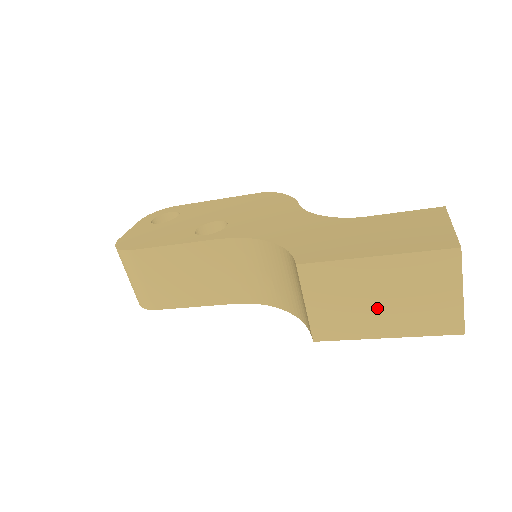
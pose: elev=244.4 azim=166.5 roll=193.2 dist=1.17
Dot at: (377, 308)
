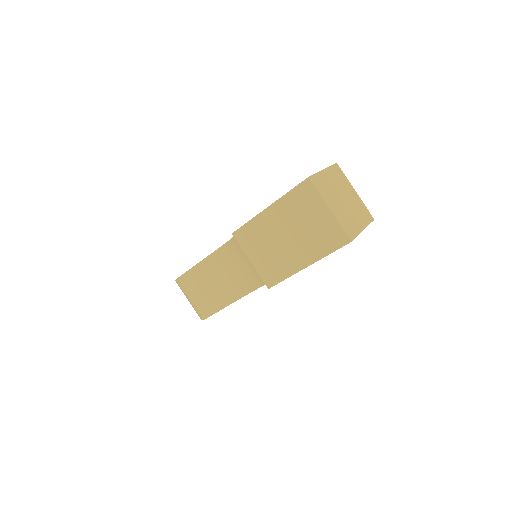
Dot at: (289, 245)
